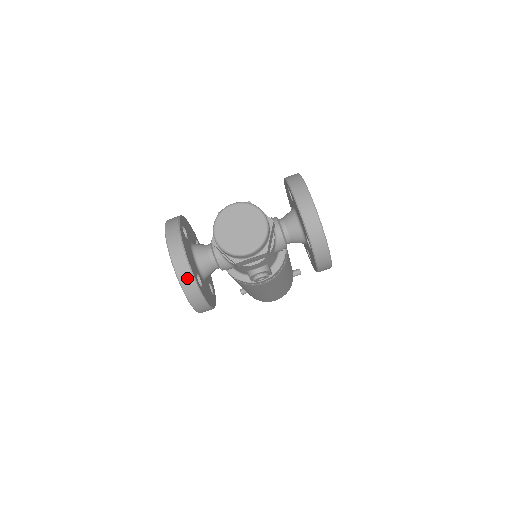
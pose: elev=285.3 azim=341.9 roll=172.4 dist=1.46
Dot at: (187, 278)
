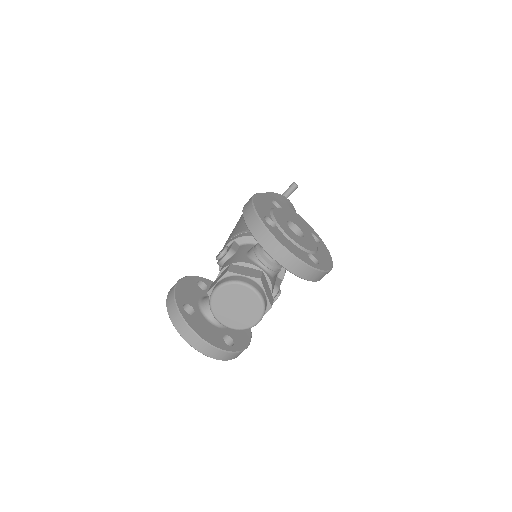
Dot at: (219, 354)
